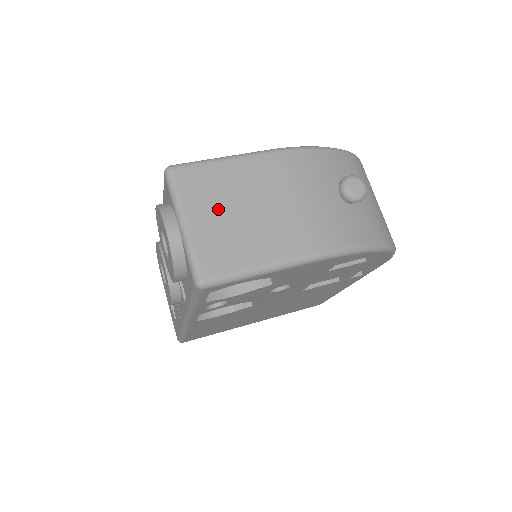
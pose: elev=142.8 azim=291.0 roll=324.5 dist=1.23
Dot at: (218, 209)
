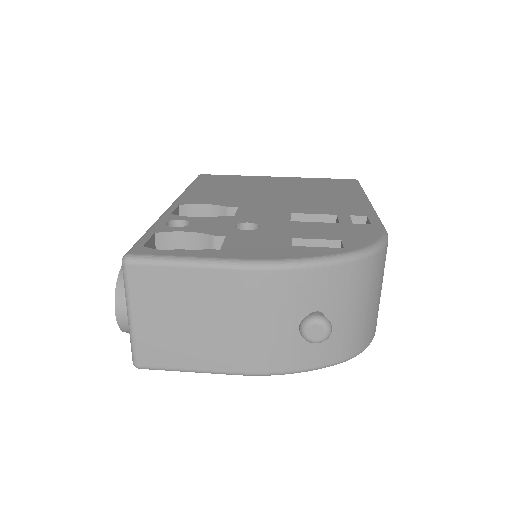
Dot at: (165, 313)
